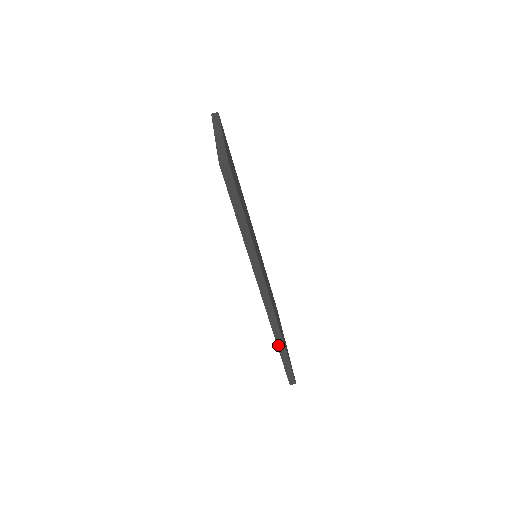
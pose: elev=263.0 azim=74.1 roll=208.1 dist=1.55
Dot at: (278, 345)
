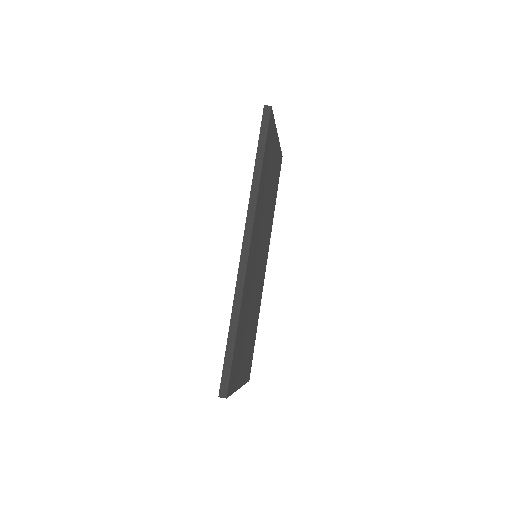
Dot at: (231, 321)
